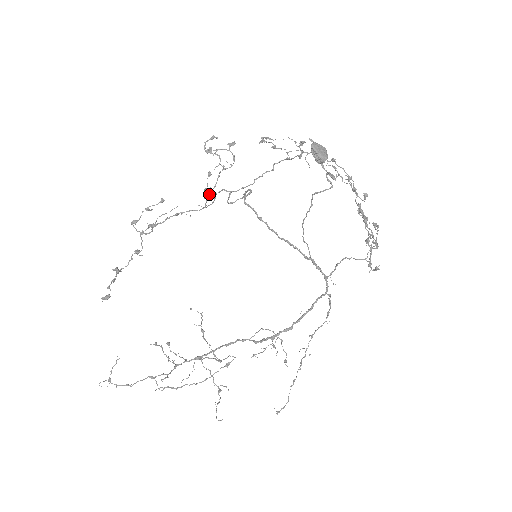
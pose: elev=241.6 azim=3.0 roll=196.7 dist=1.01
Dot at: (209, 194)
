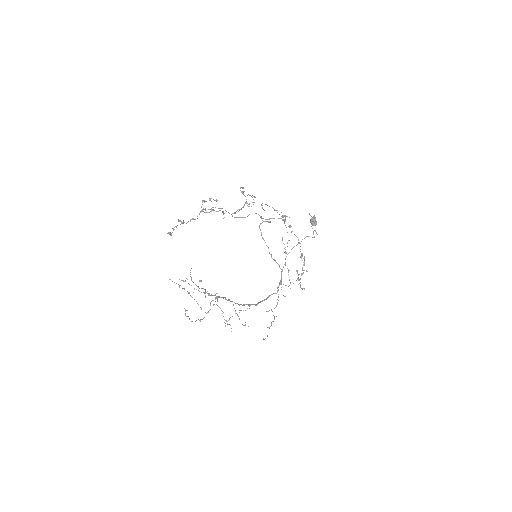
Dot at: (235, 213)
